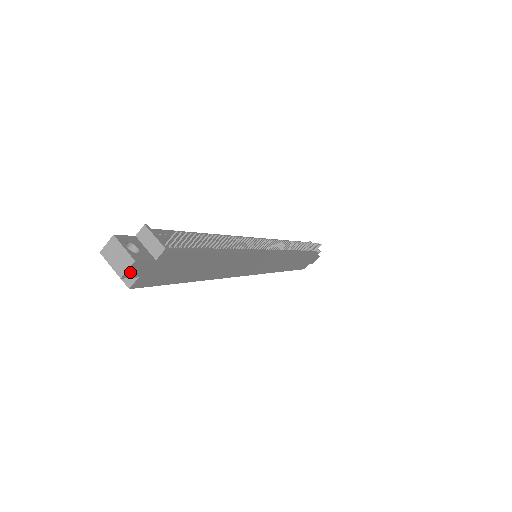
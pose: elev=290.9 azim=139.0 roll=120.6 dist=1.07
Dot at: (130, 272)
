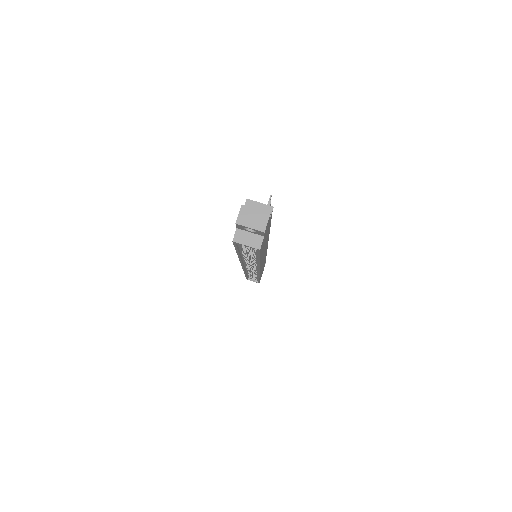
Dot at: (266, 227)
